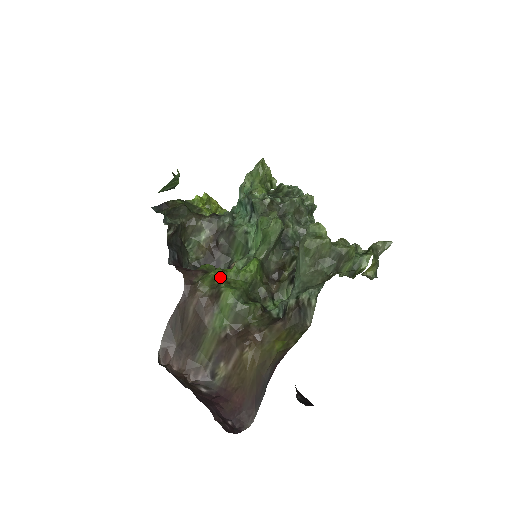
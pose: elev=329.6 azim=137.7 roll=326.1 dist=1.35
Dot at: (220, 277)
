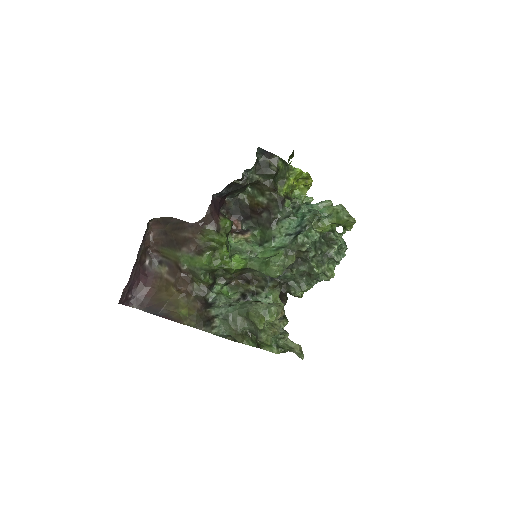
Dot at: (219, 243)
